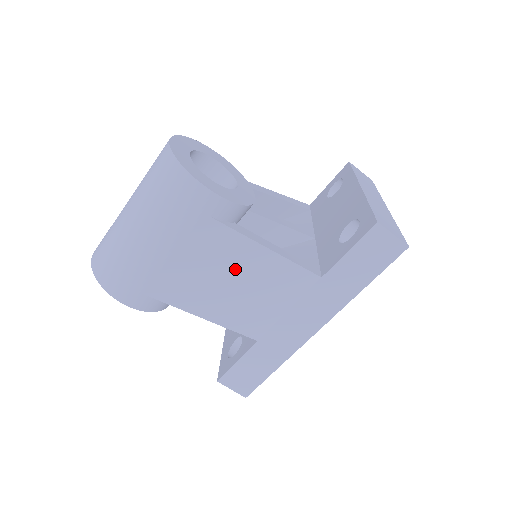
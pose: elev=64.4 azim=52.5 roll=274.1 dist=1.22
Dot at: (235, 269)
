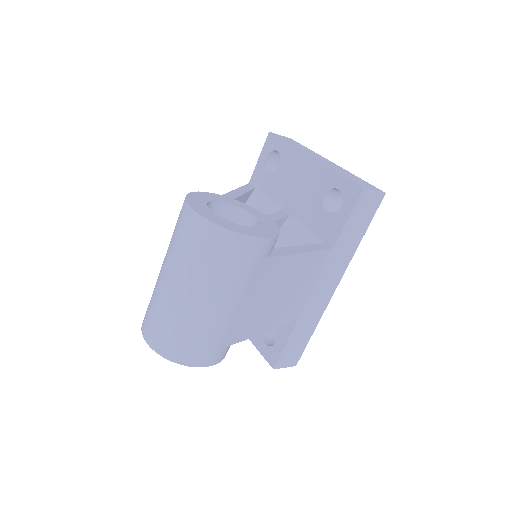
Dot at: (282, 283)
